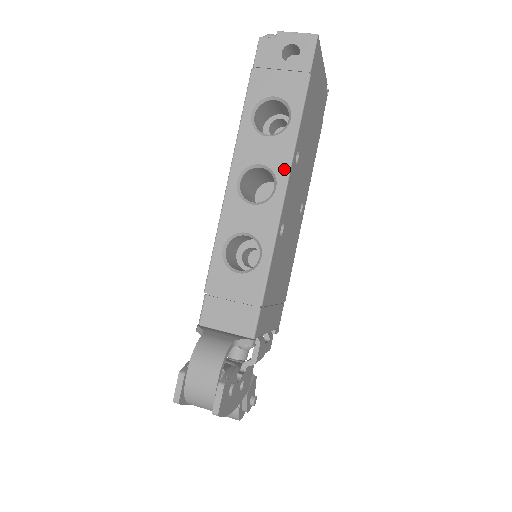
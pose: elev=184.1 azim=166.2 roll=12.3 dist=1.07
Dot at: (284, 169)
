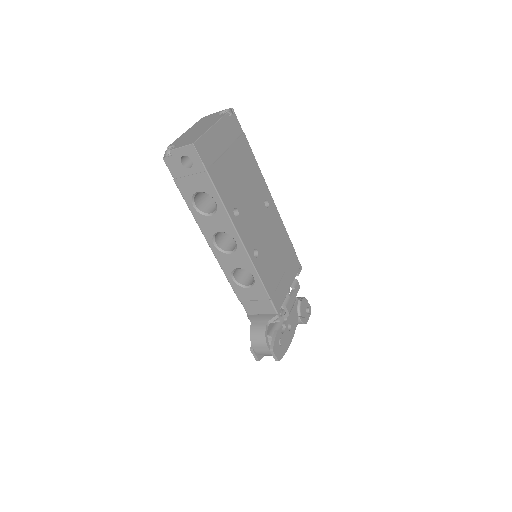
Dot at: (232, 231)
